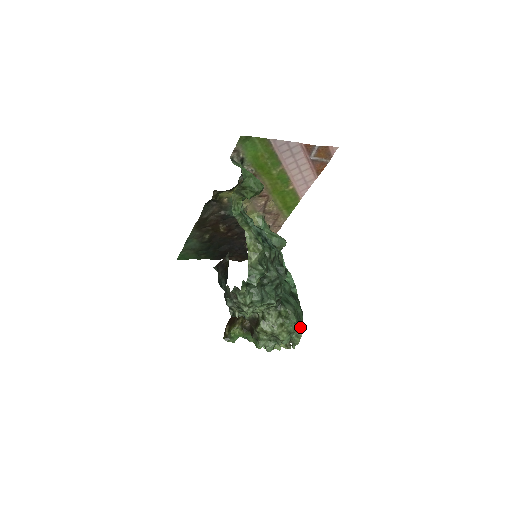
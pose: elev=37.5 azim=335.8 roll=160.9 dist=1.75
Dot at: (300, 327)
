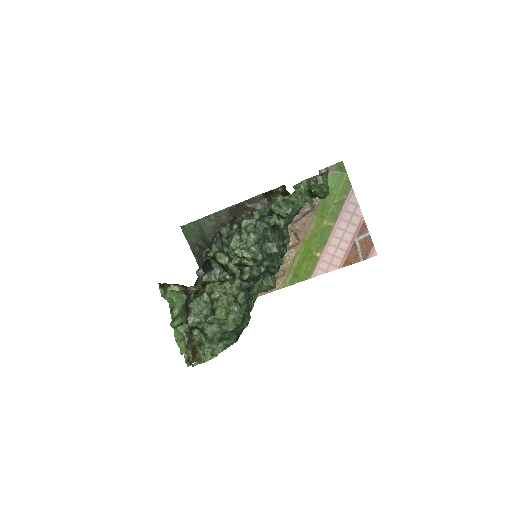
Dot at: (223, 348)
